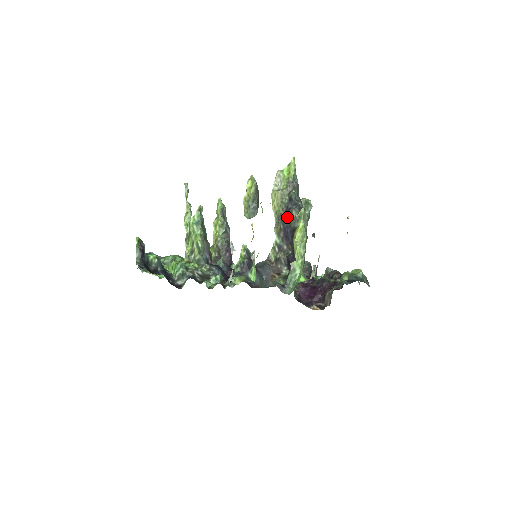
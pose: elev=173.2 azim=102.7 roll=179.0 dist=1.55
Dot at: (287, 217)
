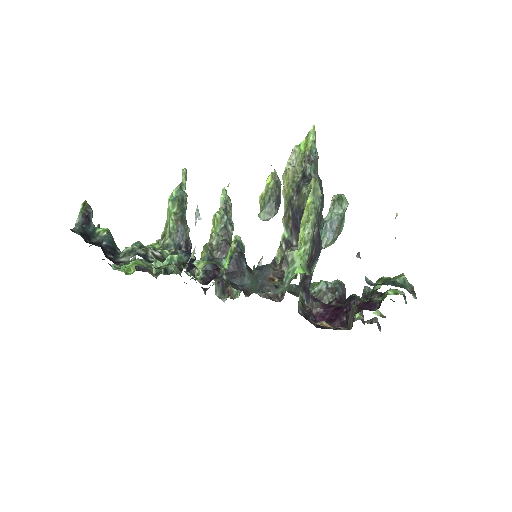
Dot at: (297, 199)
